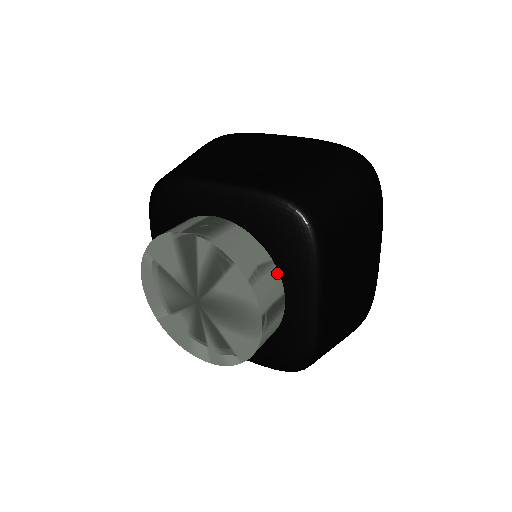
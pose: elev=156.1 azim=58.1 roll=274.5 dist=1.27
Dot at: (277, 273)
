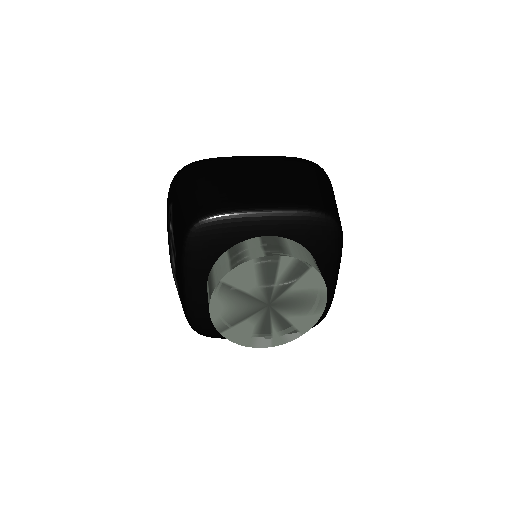
Dot at: occluded
